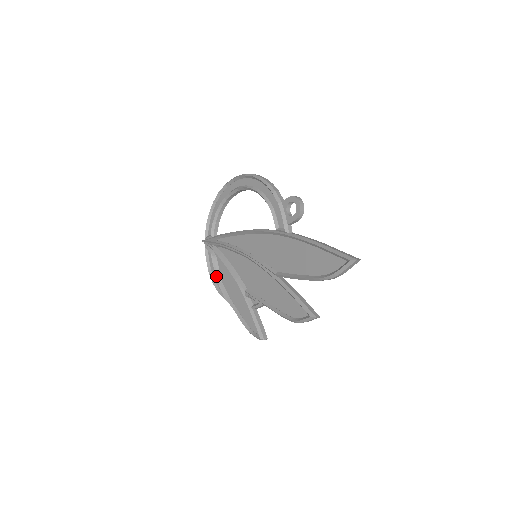
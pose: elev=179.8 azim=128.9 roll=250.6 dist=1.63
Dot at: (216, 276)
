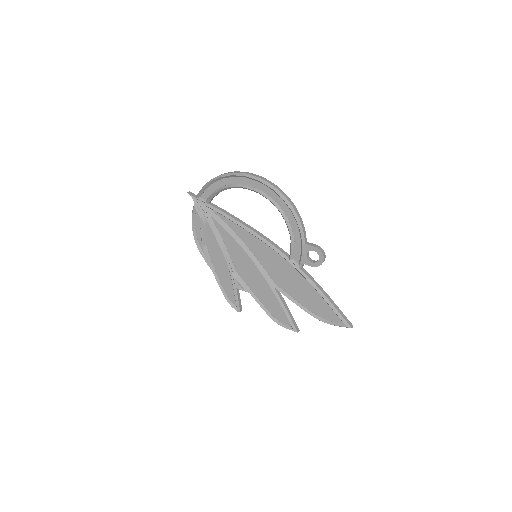
Dot at: (202, 239)
